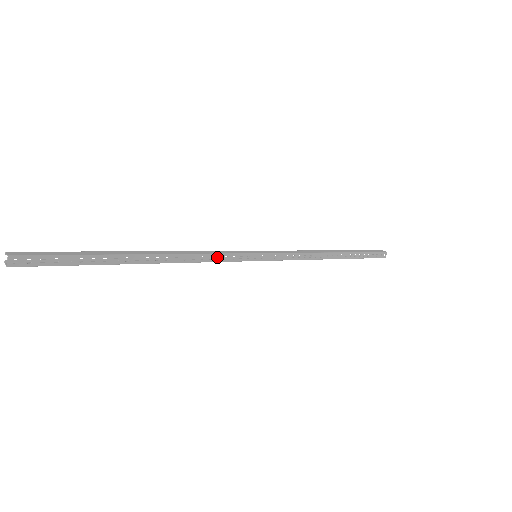
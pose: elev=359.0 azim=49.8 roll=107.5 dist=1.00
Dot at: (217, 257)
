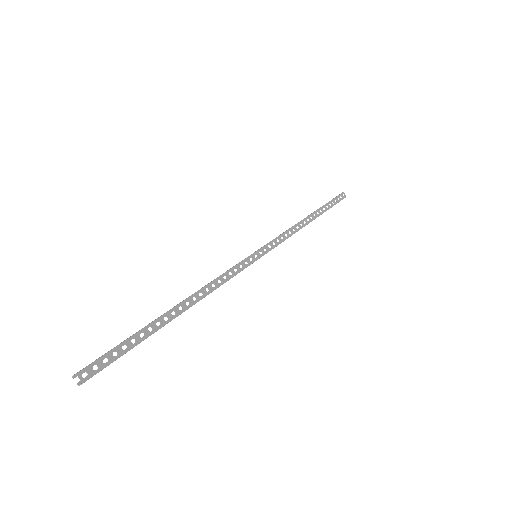
Dot at: occluded
